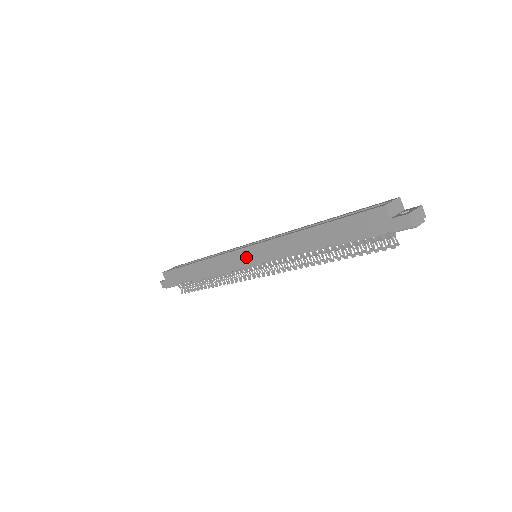
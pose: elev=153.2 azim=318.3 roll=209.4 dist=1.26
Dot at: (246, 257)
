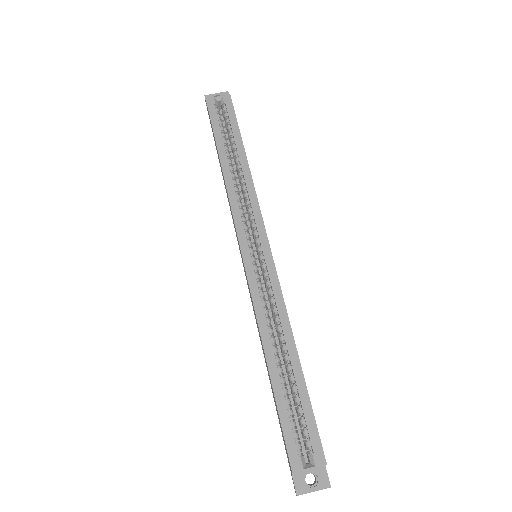
Dot at: (241, 256)
